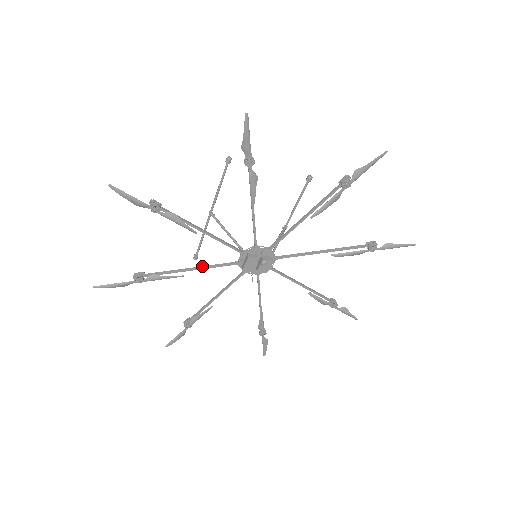
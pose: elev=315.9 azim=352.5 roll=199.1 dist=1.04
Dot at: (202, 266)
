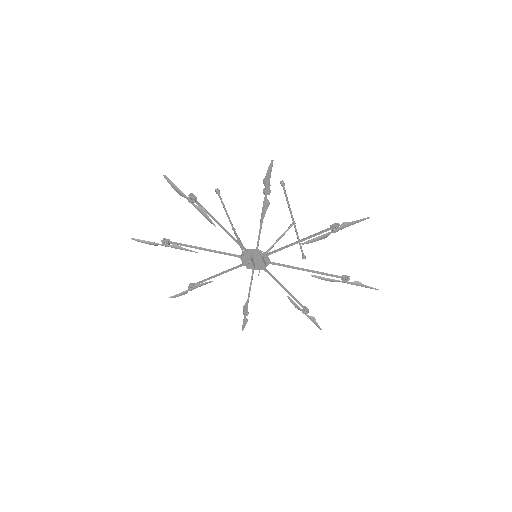
Dot at: (223, 271)
